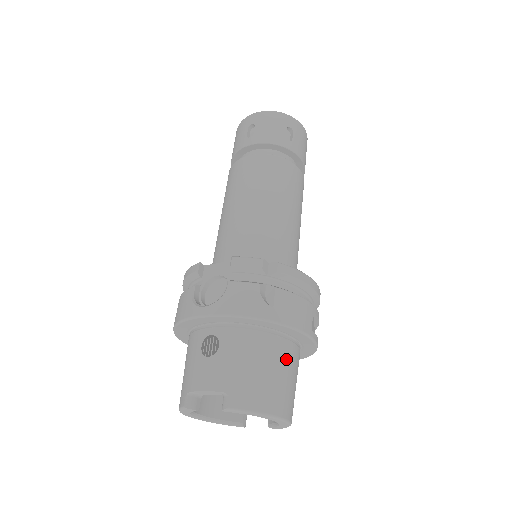
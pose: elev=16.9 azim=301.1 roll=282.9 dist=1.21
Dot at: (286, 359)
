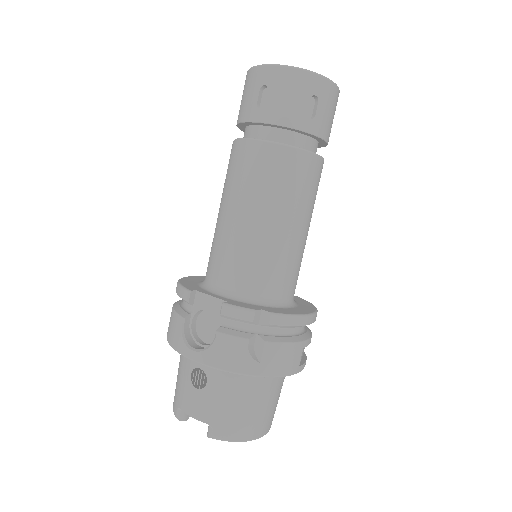
Dot at: (270, 391)
